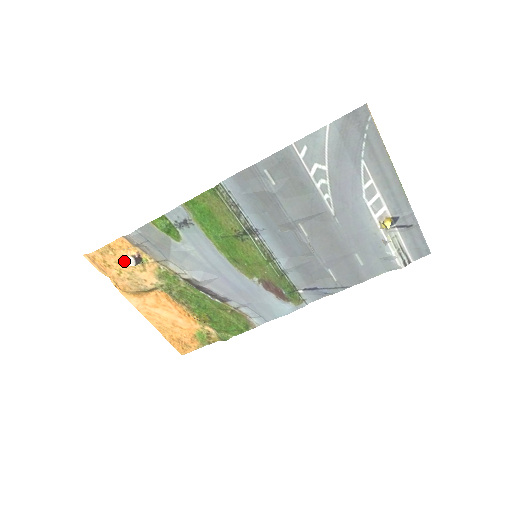
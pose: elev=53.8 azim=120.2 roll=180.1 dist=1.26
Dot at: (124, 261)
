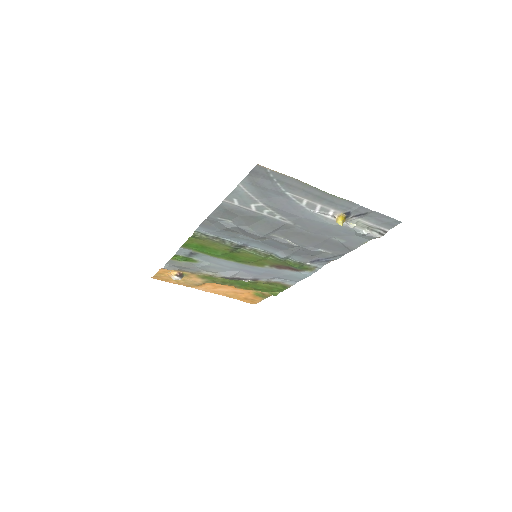
Dot at: (173, 278)
